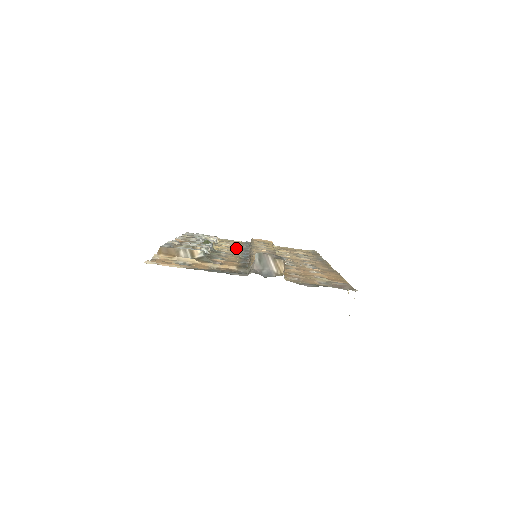
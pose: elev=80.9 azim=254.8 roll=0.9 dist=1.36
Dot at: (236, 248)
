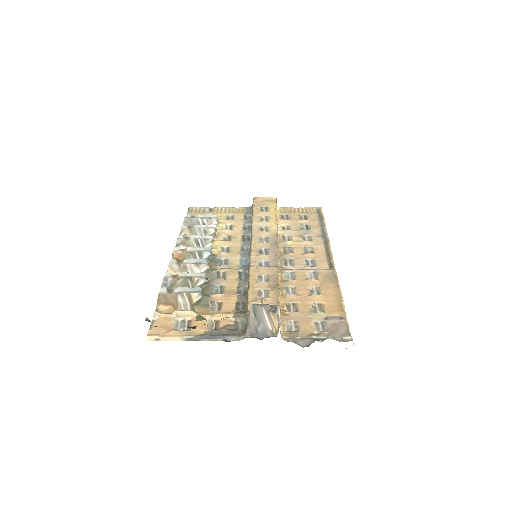
Dot at: (236, 236)
